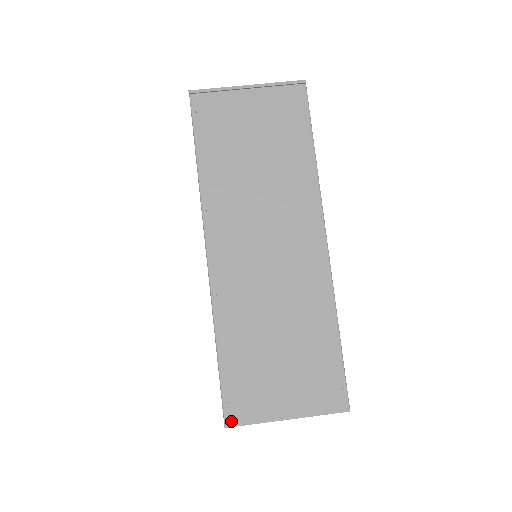
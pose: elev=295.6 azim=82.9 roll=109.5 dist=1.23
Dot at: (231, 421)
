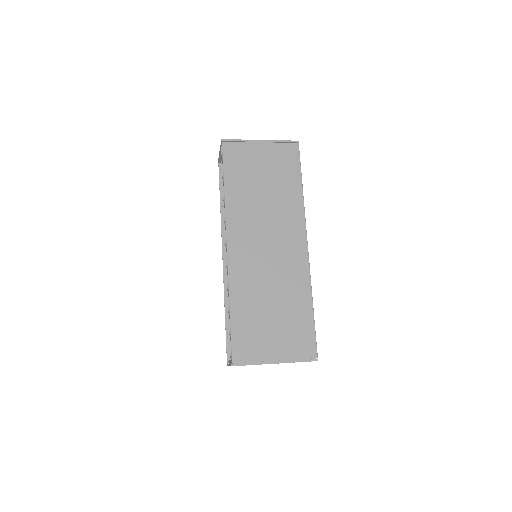
Dot at: (237, 361)
